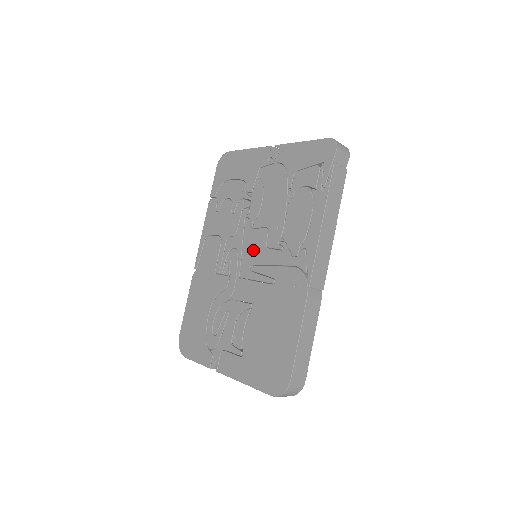
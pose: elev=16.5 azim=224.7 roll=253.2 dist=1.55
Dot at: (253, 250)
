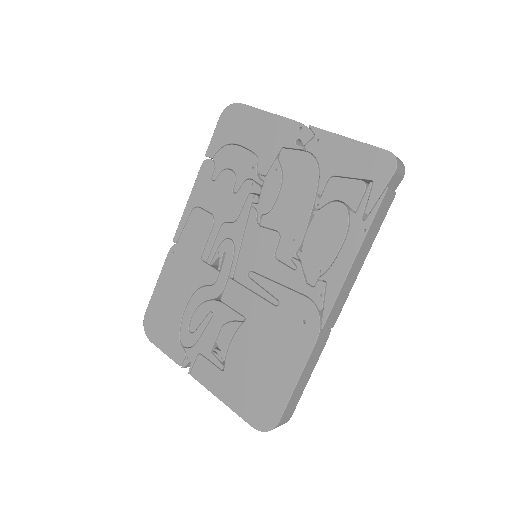
Dot at: (256, 253)
